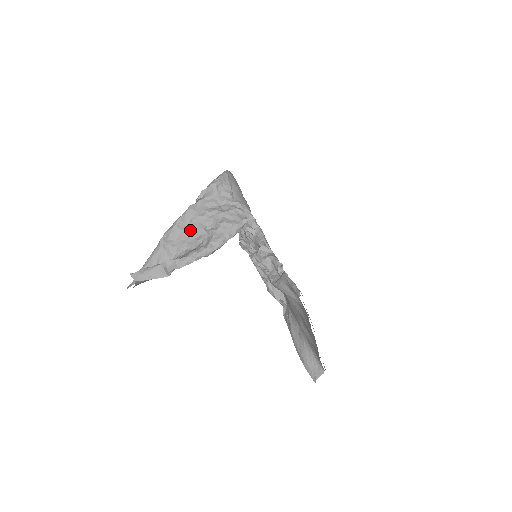
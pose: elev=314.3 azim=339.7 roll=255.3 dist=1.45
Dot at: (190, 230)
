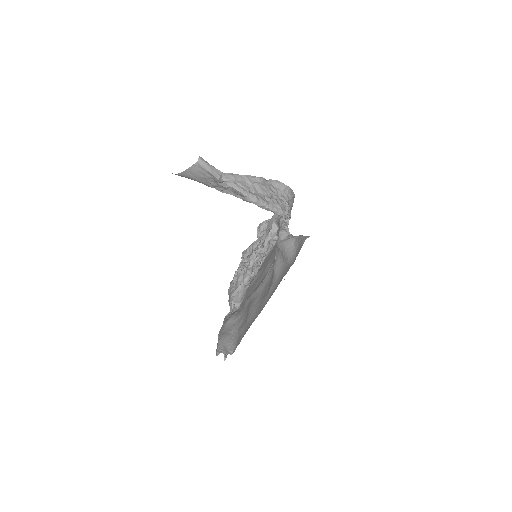
Dot at: (250, 185)
